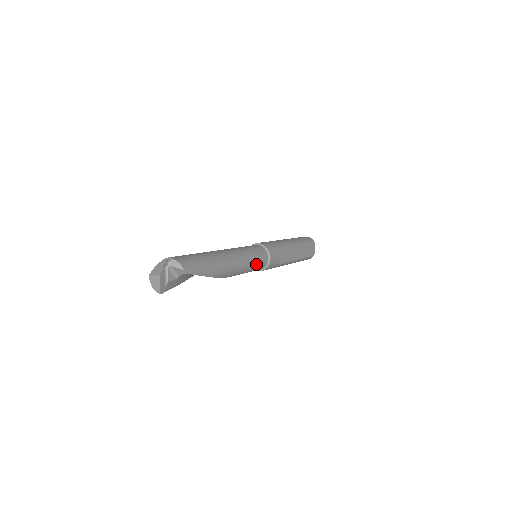
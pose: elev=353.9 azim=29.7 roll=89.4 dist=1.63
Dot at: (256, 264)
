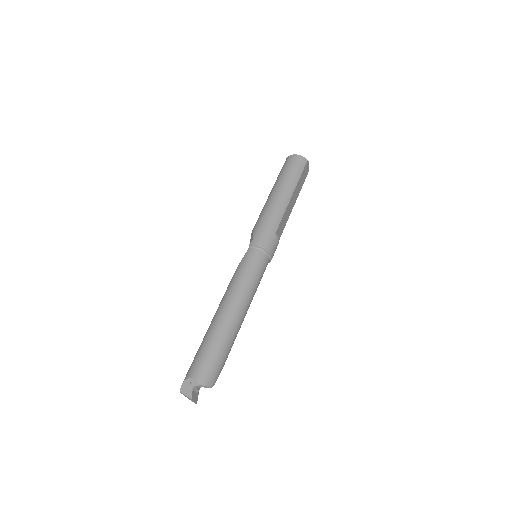
Dot at: (260, 280)
